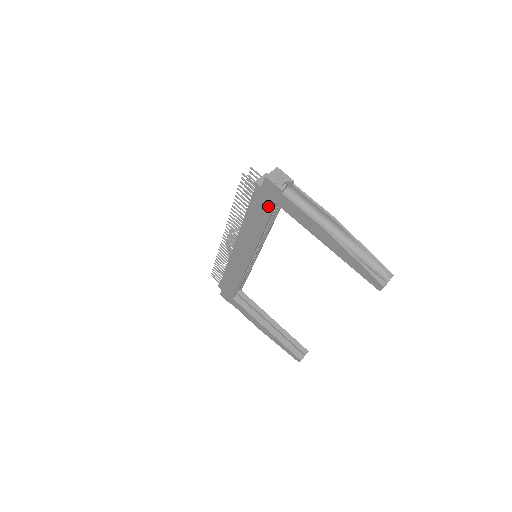
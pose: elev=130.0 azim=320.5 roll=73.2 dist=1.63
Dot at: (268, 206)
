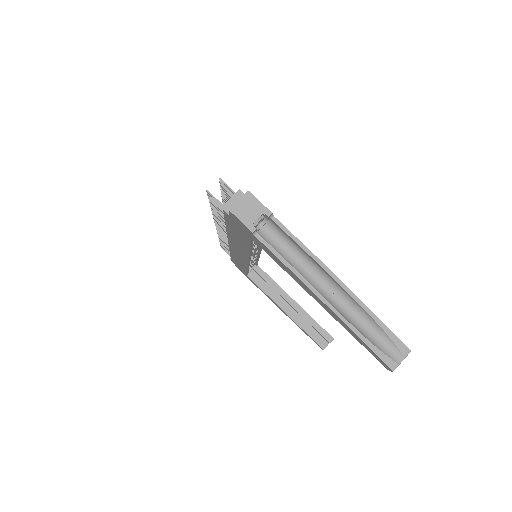
Dot at: (244, 235)
